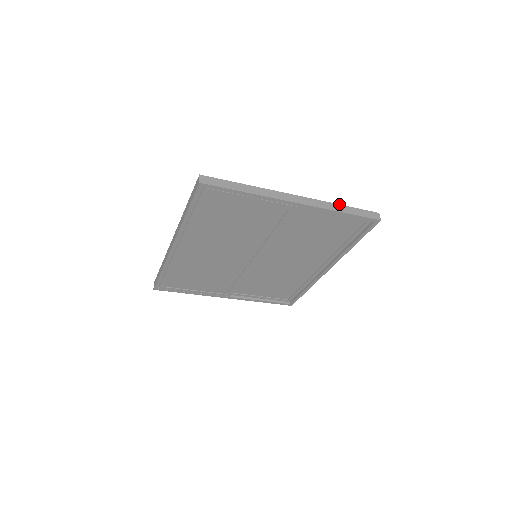
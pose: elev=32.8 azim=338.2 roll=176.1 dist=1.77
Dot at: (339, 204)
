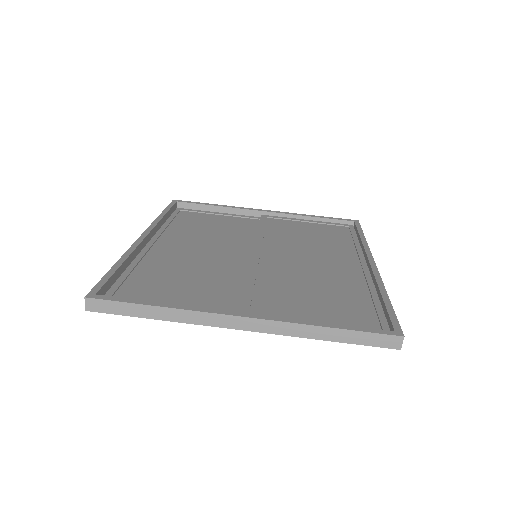
Dot at: (322, 326)
